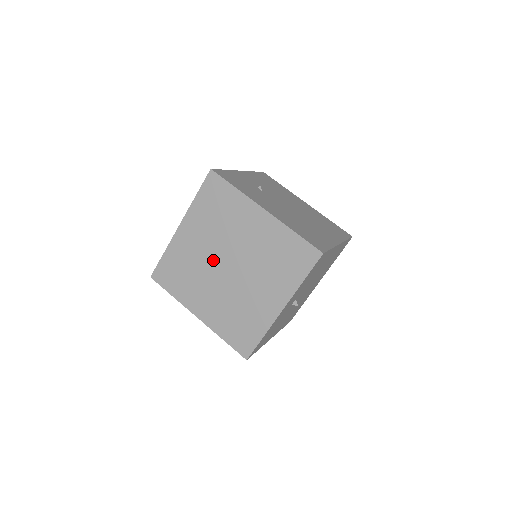
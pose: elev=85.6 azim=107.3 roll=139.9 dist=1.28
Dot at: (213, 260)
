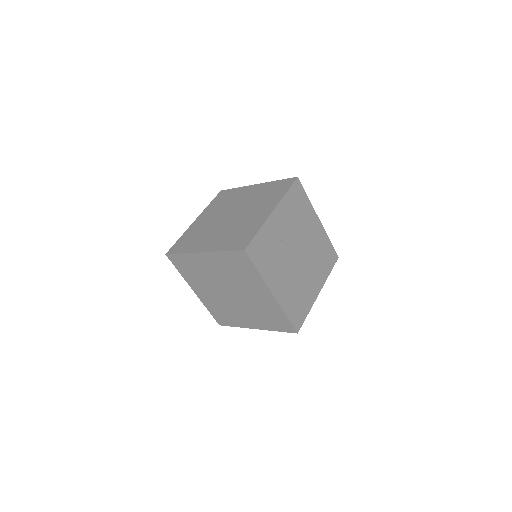
Dot at: (220, 283)
